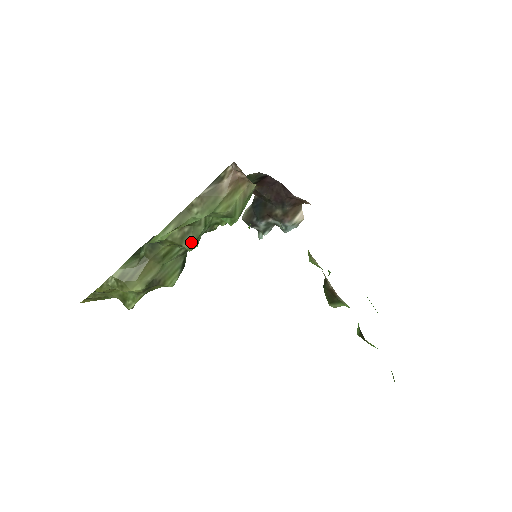
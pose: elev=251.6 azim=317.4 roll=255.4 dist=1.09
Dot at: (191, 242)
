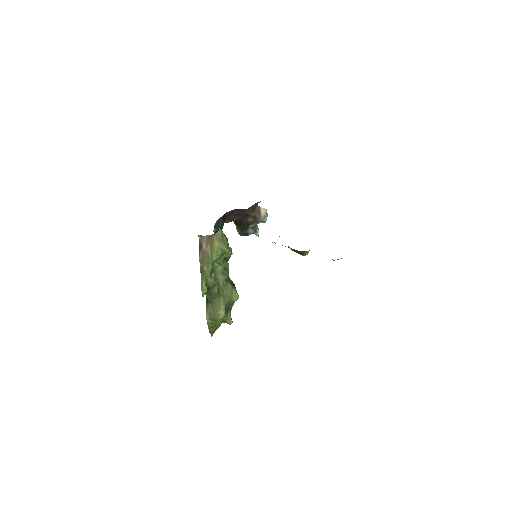
Dot at: (221, 278)
